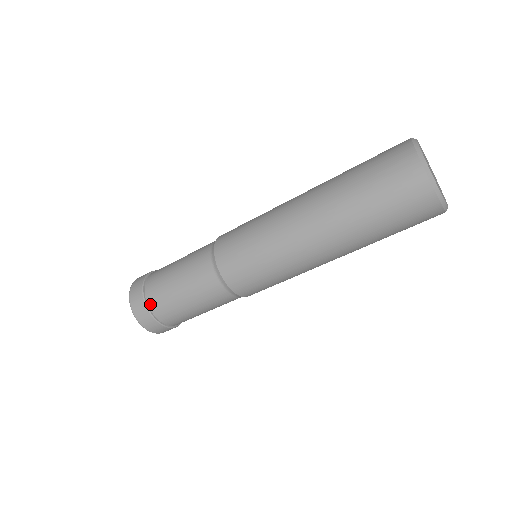
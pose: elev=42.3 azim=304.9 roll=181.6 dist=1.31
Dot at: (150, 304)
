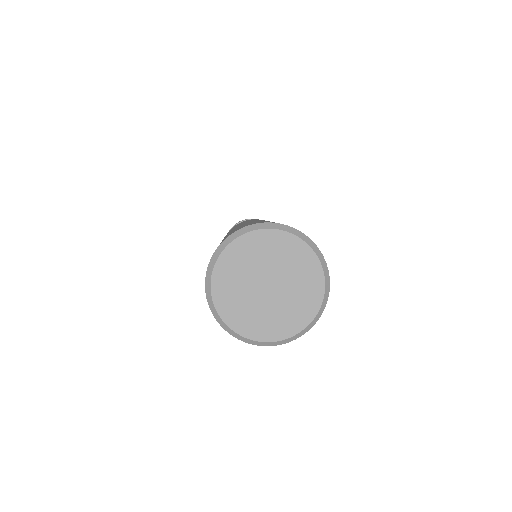
Dot at: occluded
